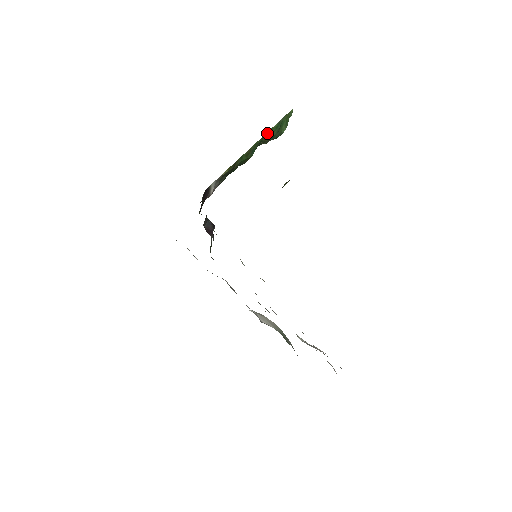
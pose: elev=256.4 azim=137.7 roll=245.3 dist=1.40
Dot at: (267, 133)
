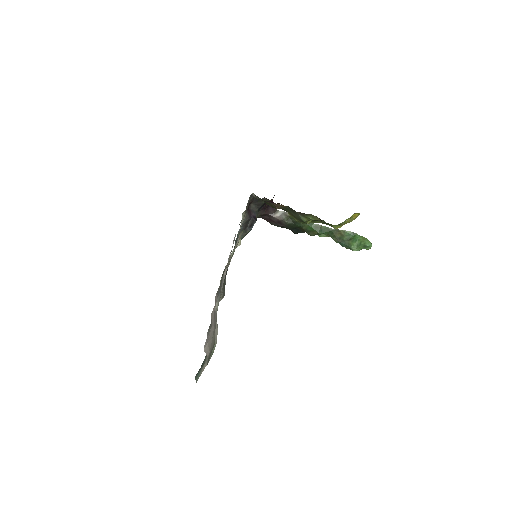
Dot at: (340, 231)
